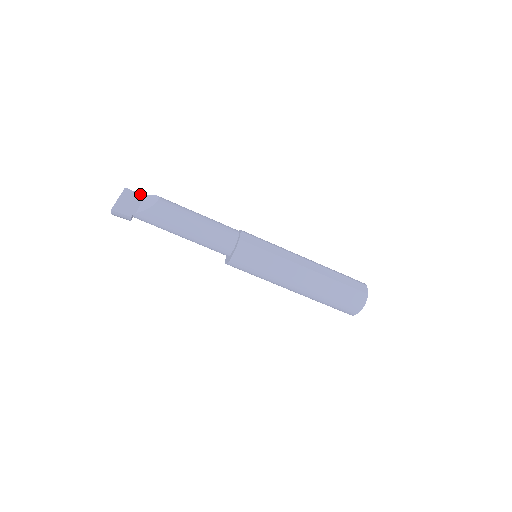
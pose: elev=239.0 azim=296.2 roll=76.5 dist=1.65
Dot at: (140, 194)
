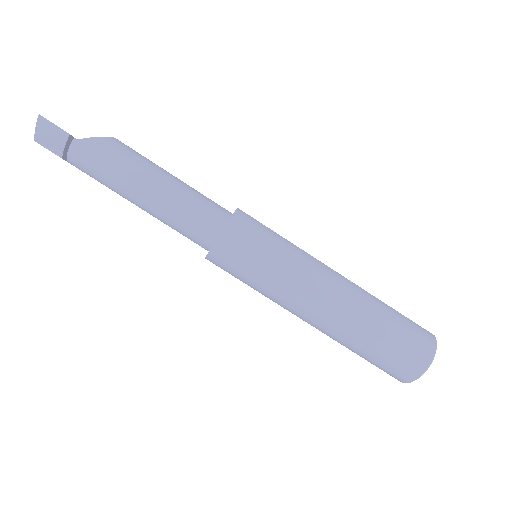
Dot at: occluded
